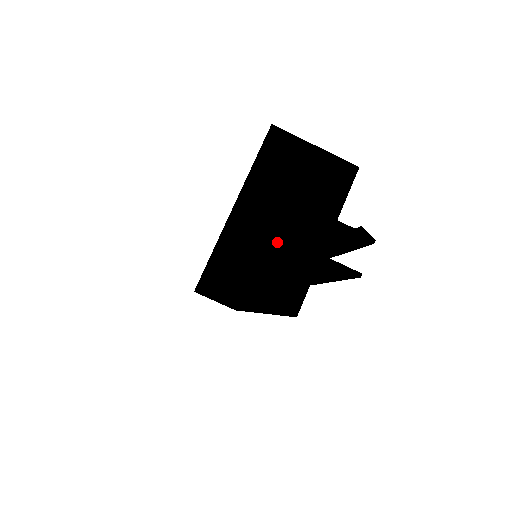
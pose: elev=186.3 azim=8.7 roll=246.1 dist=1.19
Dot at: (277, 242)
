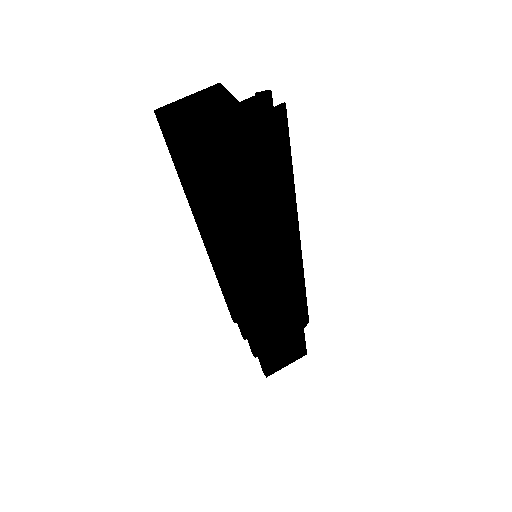
Dot at: (222, 134)
